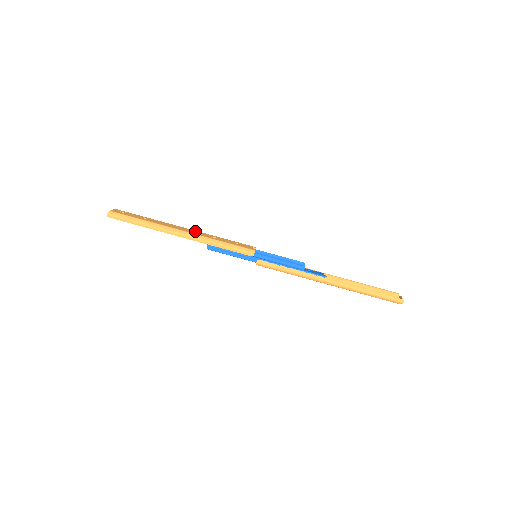
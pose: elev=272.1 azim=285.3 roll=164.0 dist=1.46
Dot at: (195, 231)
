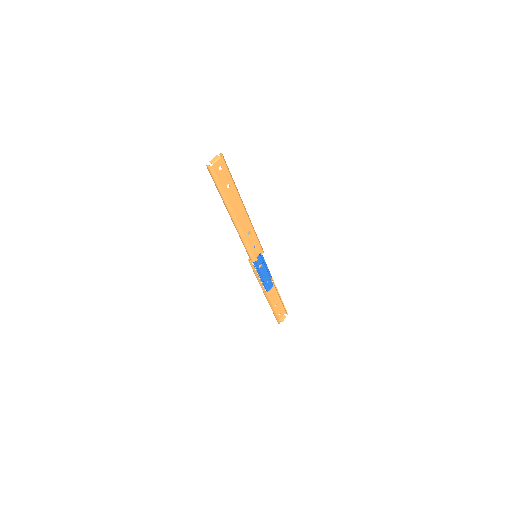
Dot at: (246, 219)
